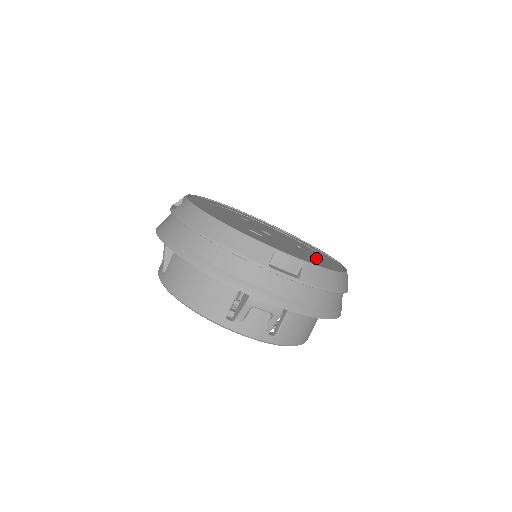
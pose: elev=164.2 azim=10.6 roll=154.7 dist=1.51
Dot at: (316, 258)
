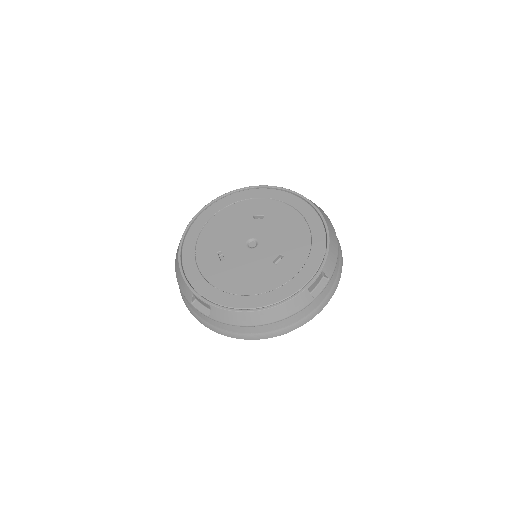
Dot at: (267, 282)
